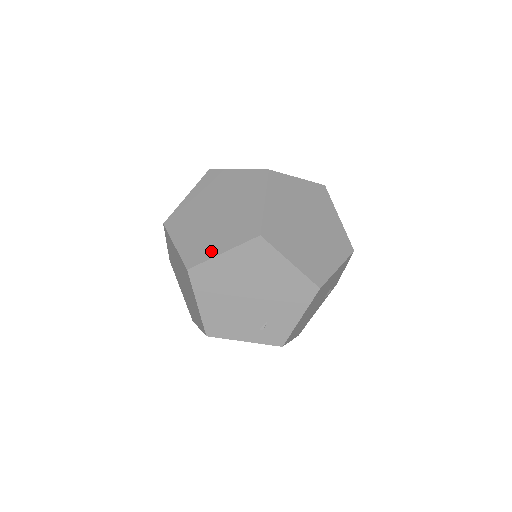
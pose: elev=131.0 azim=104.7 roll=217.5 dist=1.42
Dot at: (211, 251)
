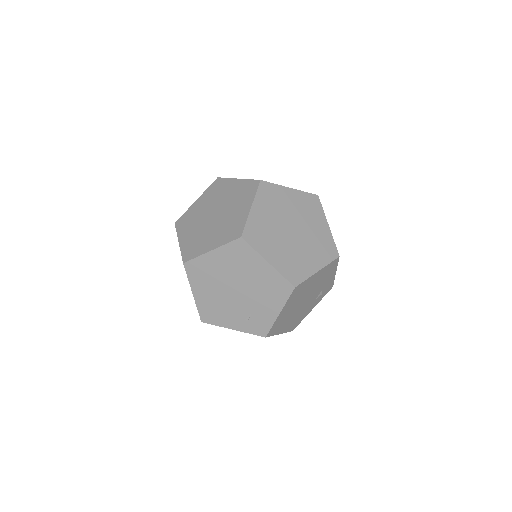
Dot at: (203, 248)
